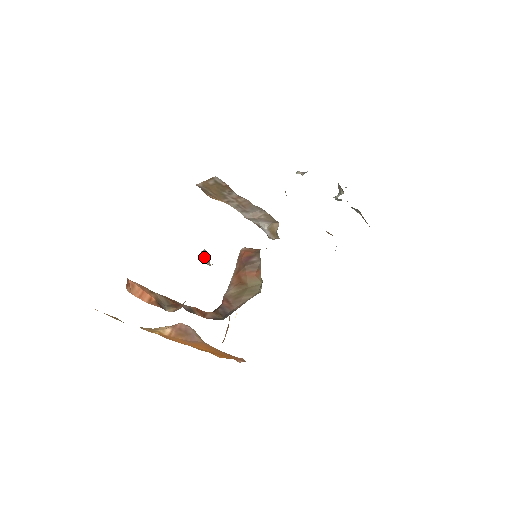
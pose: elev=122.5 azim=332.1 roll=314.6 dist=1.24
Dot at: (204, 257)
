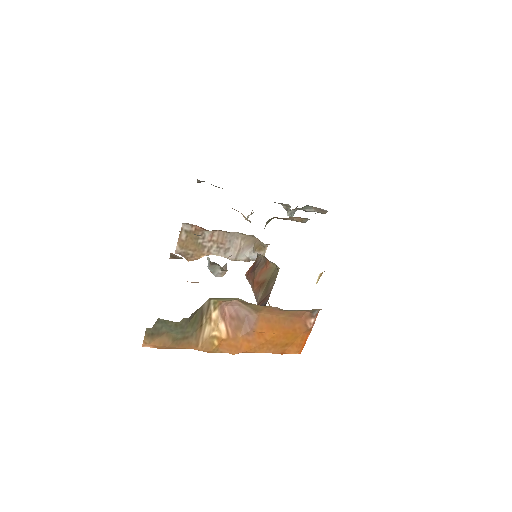
Dot at: (212, 266)
